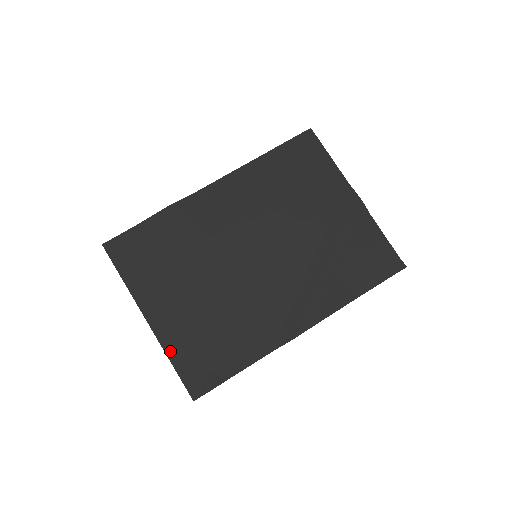
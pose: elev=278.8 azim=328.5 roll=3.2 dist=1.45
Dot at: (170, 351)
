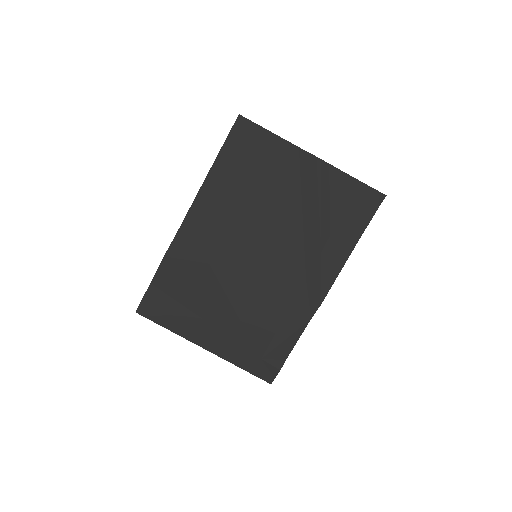
Dot at: (234, 360)
